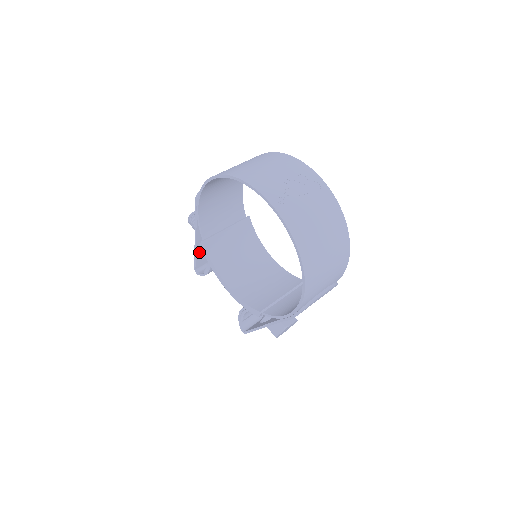
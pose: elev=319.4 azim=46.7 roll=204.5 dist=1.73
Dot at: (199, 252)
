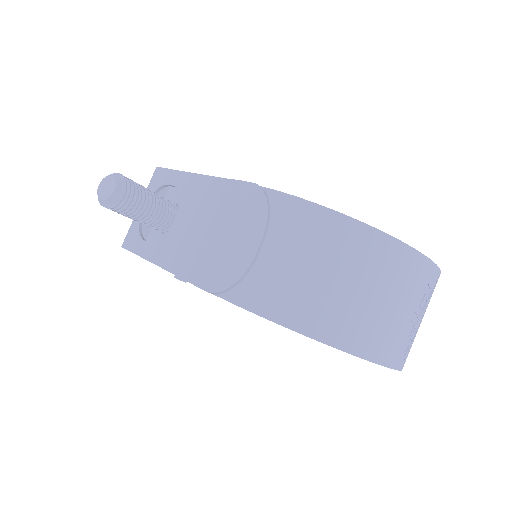
Dot at: (144, 250)
